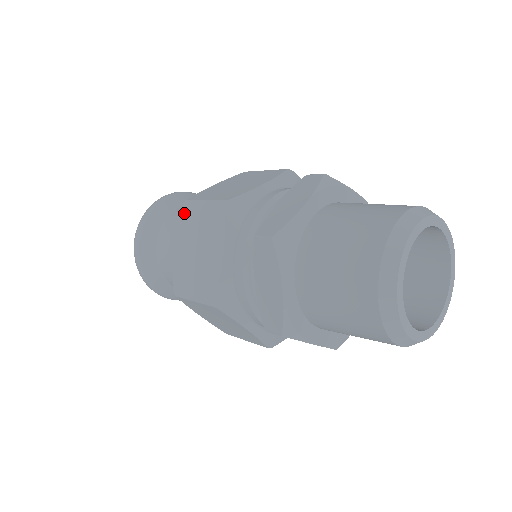
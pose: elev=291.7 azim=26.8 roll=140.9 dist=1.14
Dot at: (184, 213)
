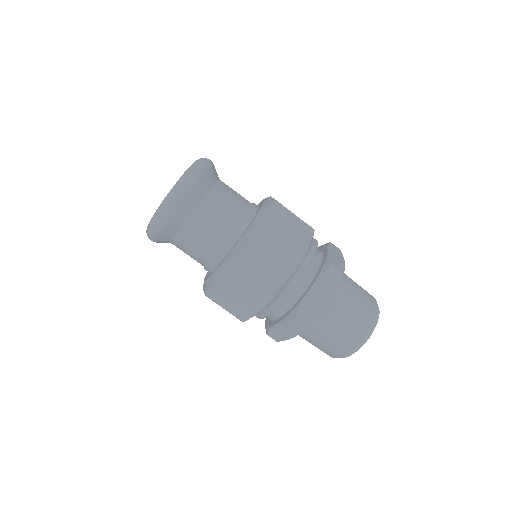
Dot at: (239, 263)
